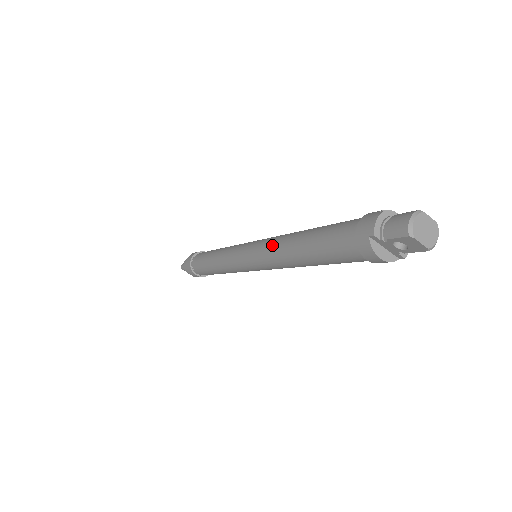
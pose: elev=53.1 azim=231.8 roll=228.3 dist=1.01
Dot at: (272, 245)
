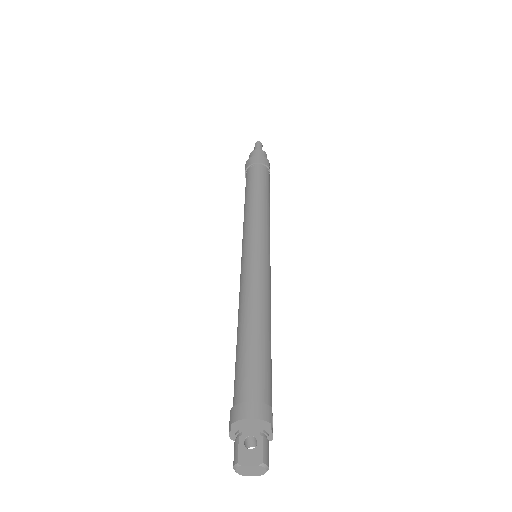
Dot at: occluded
